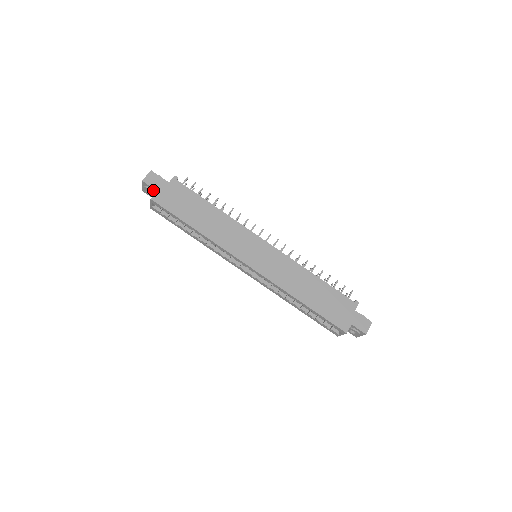
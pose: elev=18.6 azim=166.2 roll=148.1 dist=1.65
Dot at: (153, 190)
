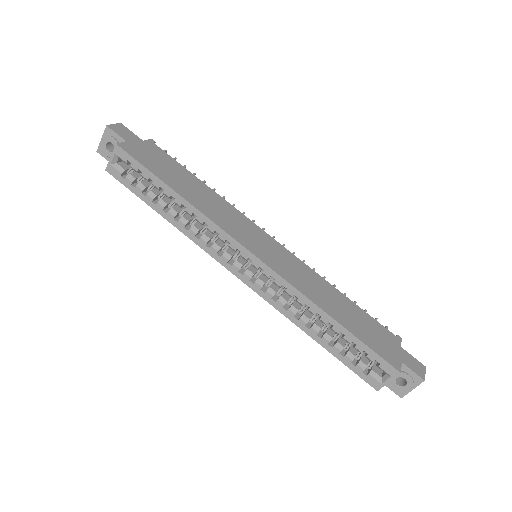
Dot at: (119, 142)
